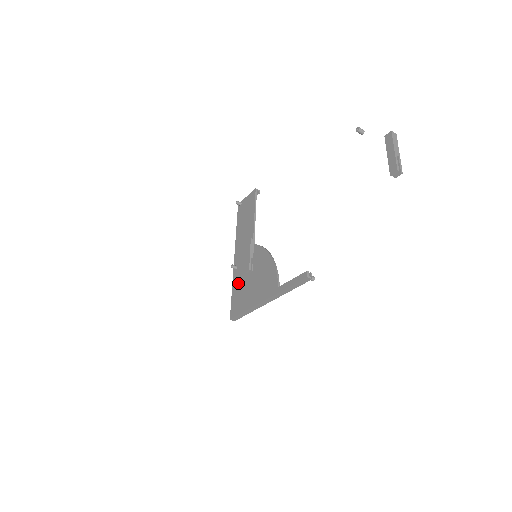
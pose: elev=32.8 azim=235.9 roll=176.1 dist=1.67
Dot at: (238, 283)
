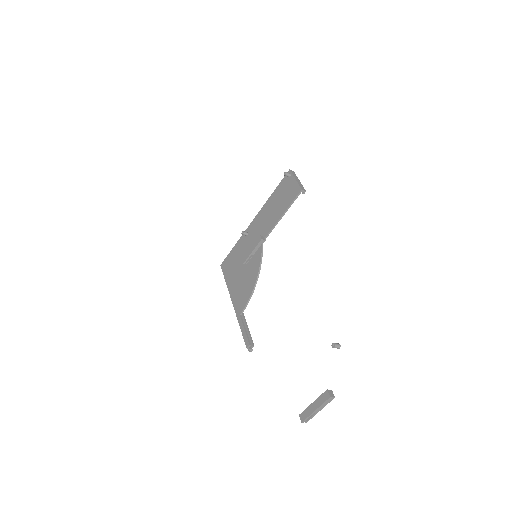
Dot at: (238, 251)
